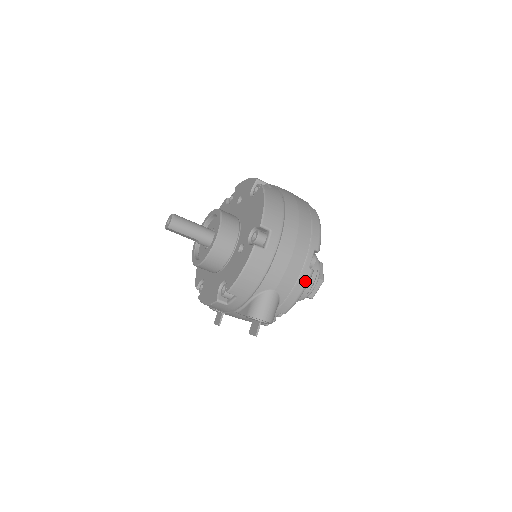
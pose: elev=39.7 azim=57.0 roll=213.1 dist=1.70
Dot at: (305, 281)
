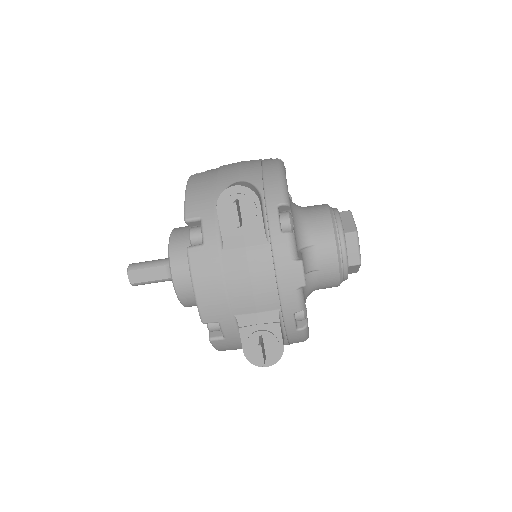
Dot at: (274, 164)
